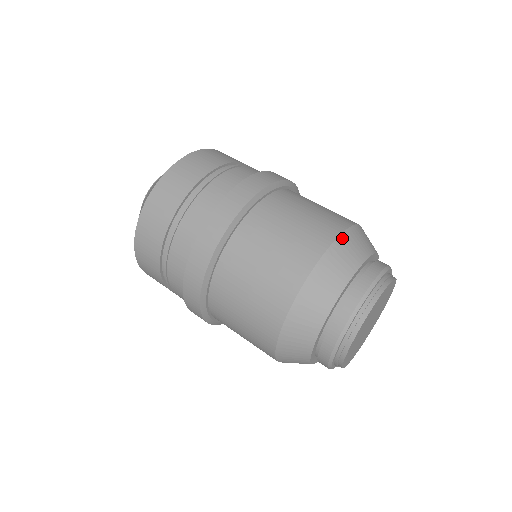
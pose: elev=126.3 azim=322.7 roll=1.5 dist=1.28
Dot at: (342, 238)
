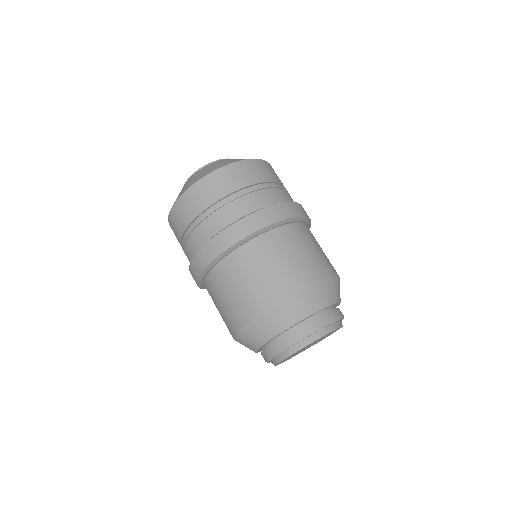
Dot at: (289, 300)
